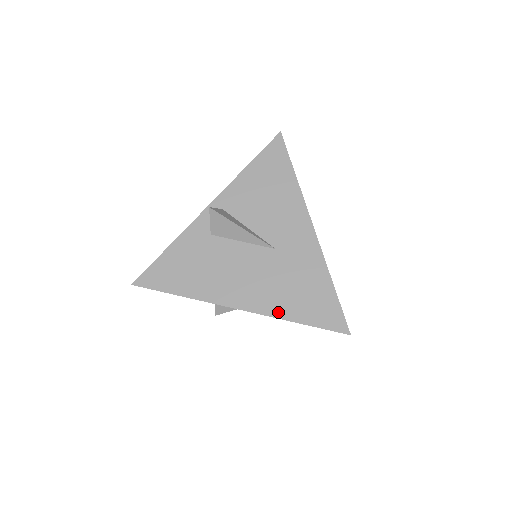
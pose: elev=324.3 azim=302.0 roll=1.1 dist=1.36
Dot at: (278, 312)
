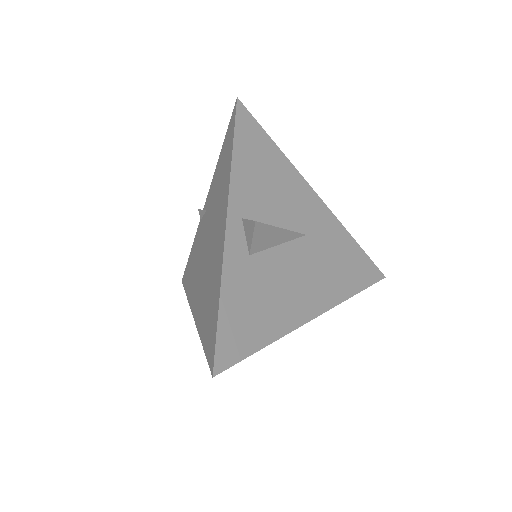
Dot at: (341, 295)
